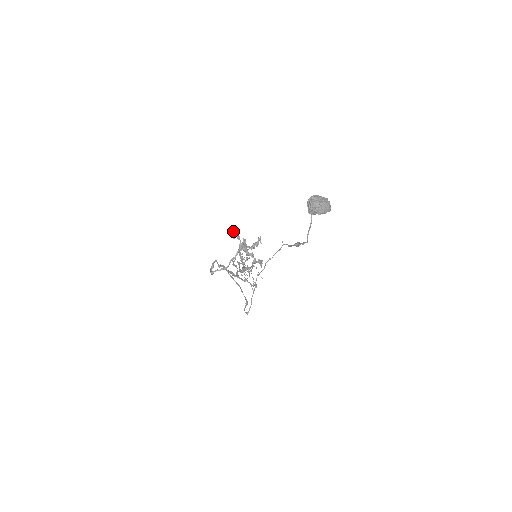
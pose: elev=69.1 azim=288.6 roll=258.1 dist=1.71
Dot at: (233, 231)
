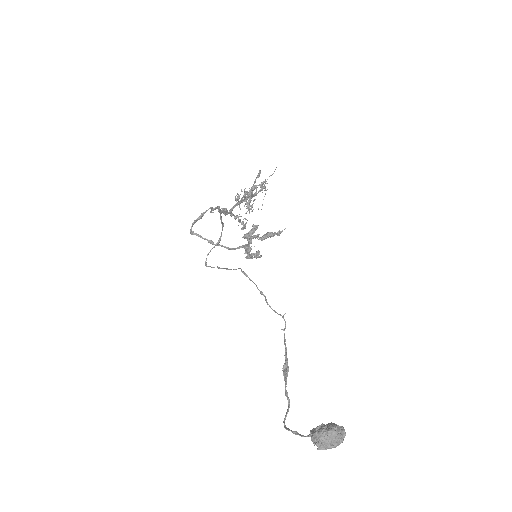
Dot at: (249, 231)
